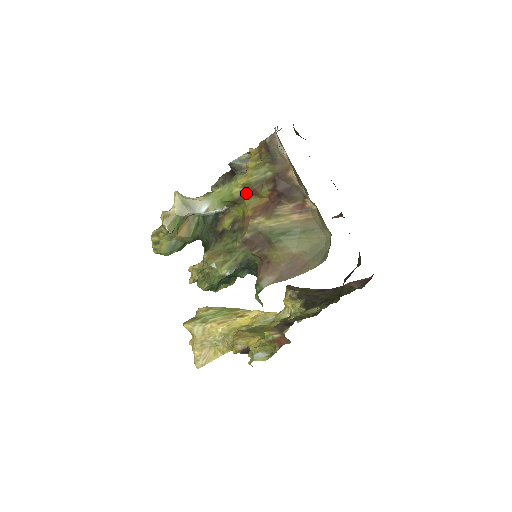
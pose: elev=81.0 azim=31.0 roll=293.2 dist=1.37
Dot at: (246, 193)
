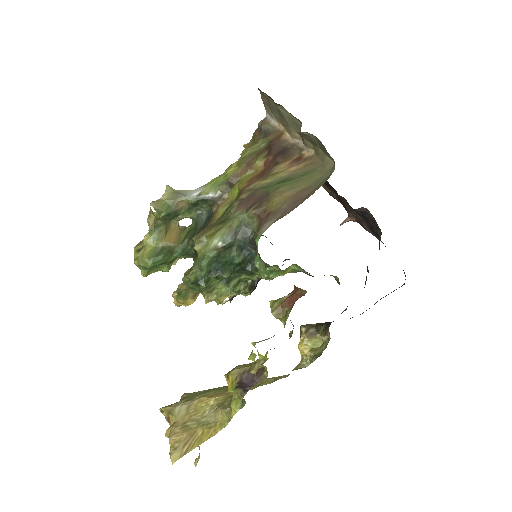
Dot at: (241, 170)
